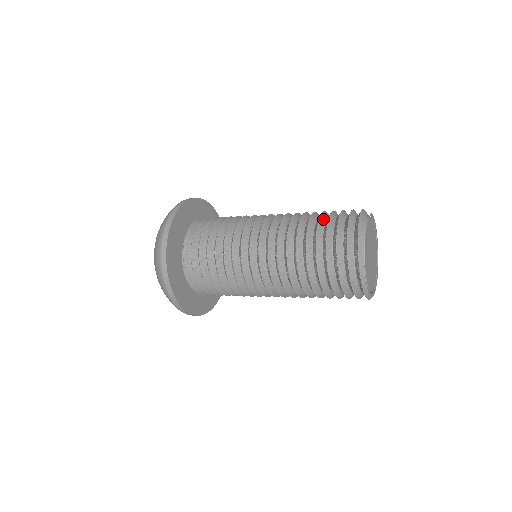
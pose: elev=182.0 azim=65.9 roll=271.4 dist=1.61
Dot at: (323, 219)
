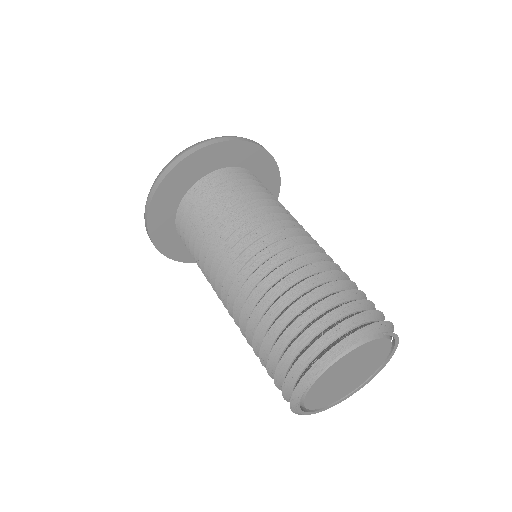
Dot at: (320, 293)
